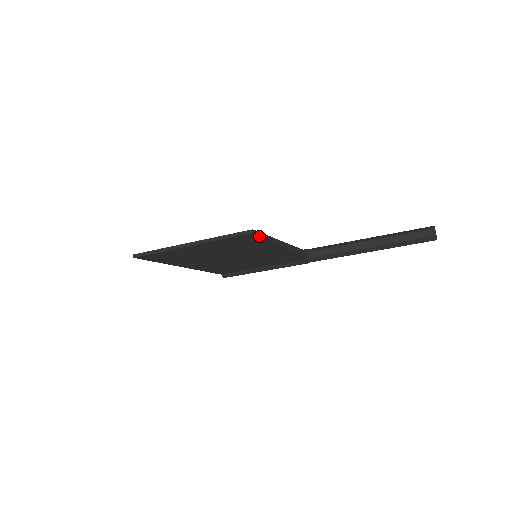
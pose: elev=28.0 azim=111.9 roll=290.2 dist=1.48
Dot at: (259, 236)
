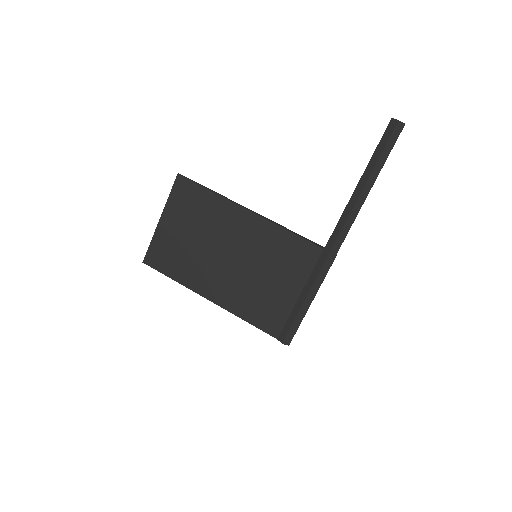
Dot at: (190, 180)
